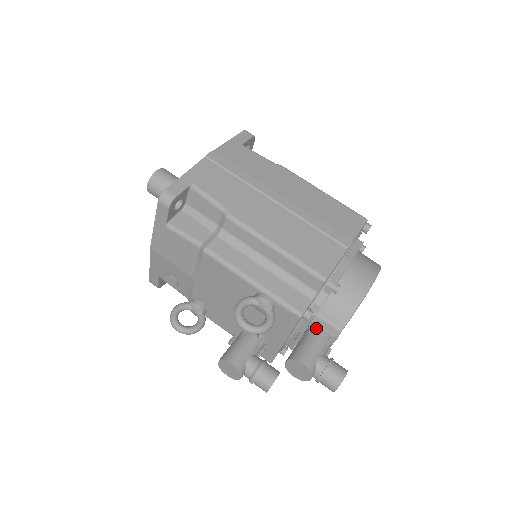
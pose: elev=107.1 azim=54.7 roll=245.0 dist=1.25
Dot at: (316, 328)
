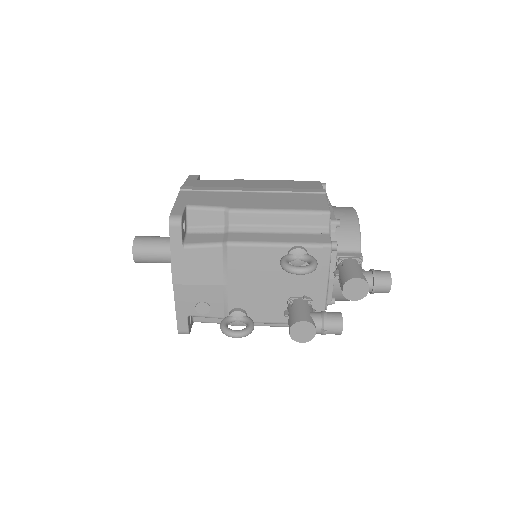
Dot at: (343, 259)
